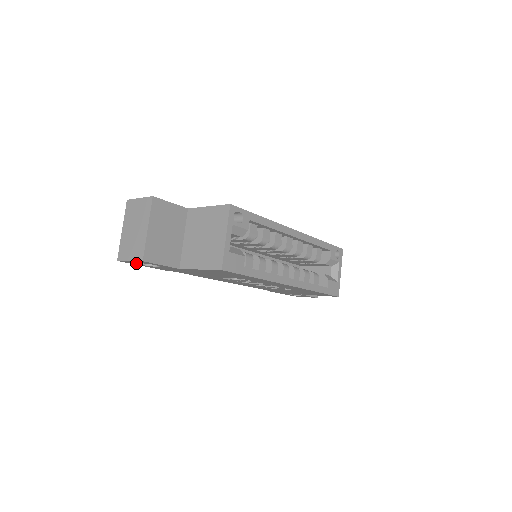
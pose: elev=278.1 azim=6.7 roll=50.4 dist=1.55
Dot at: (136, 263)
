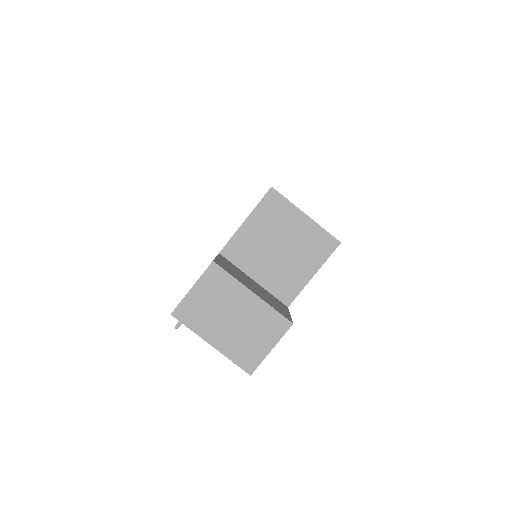
Dot at: occluded
